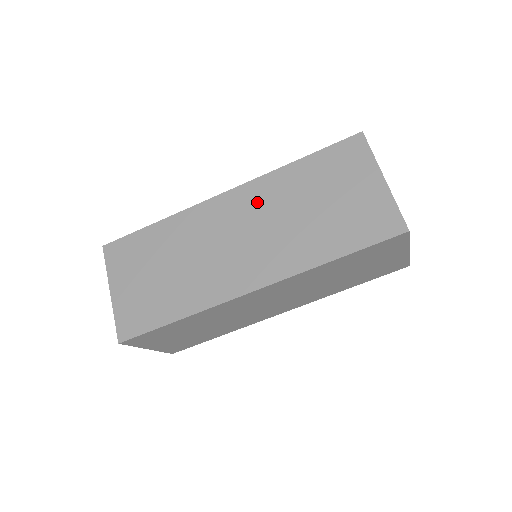
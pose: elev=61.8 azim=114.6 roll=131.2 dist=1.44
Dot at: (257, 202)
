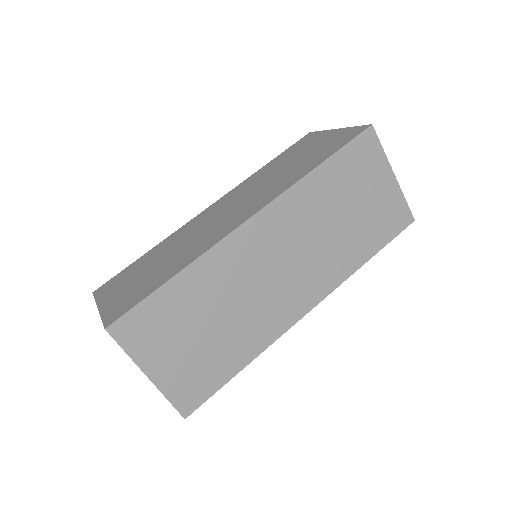
Dot at: (239, 192)
